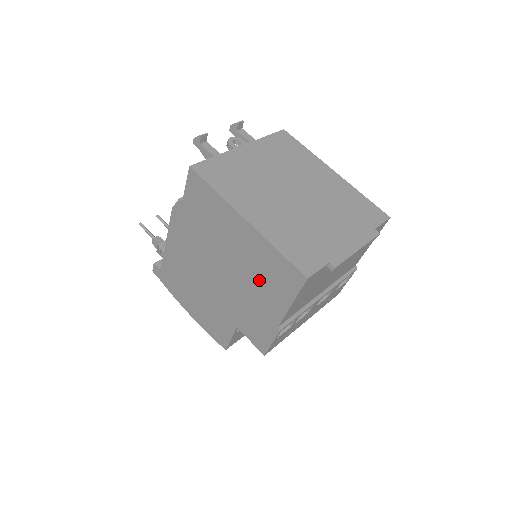
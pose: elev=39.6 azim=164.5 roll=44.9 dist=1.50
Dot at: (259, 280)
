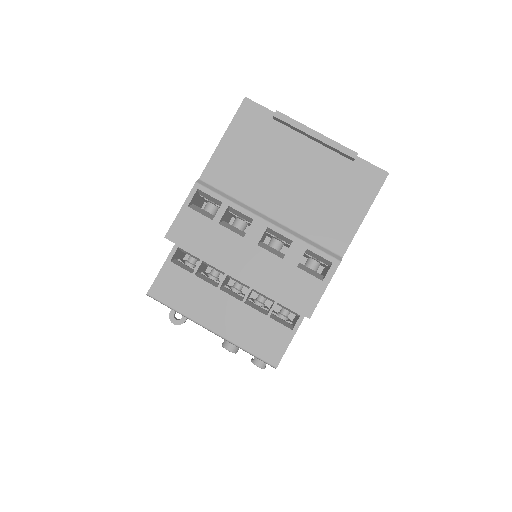
Dot at: occluded
